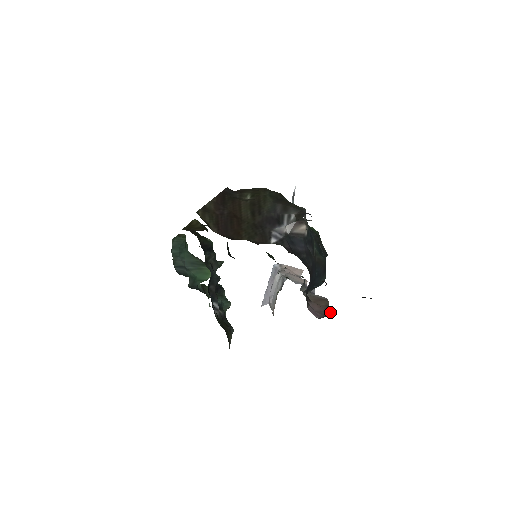
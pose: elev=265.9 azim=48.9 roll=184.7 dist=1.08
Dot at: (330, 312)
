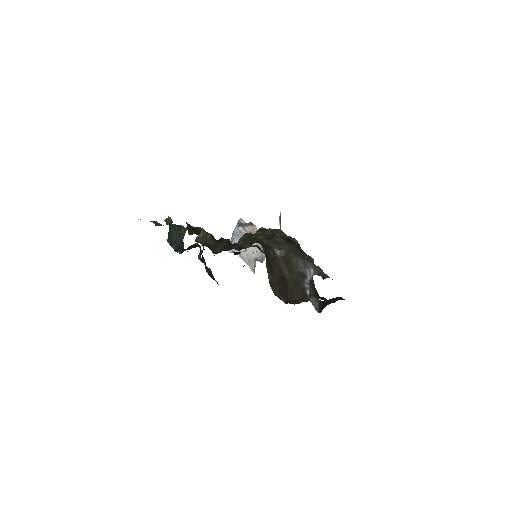
Dot at: (317, 299)
